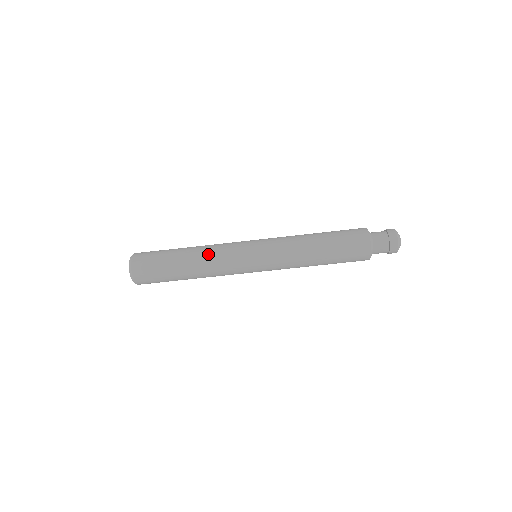
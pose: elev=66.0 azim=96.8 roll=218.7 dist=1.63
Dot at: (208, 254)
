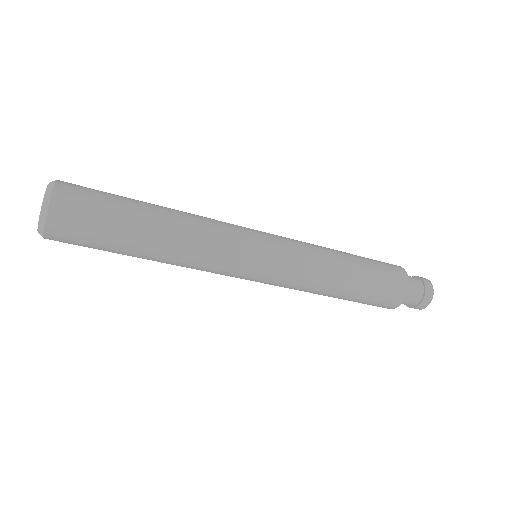
Dot at: (196, 221)
